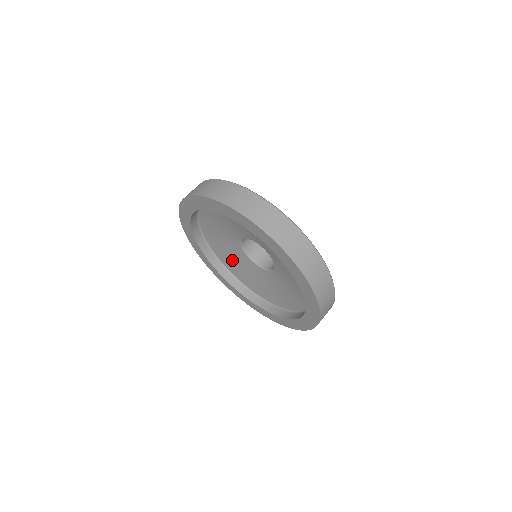
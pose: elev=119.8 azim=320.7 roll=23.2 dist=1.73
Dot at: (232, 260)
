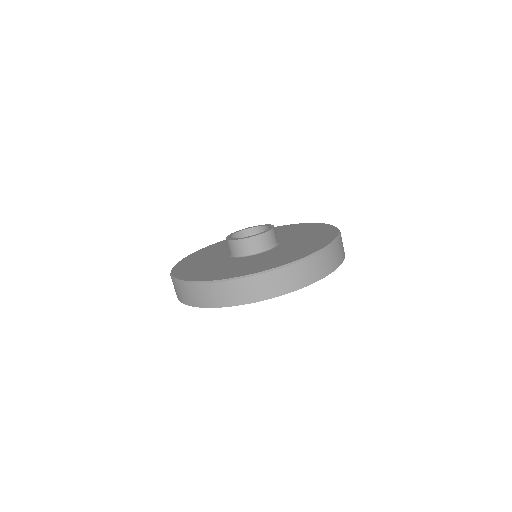
Dot at: occluded
